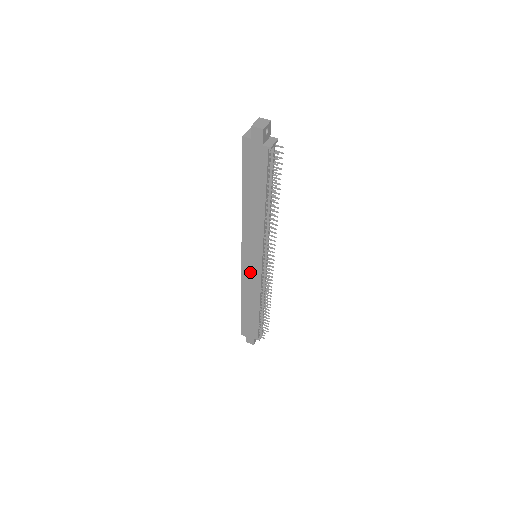
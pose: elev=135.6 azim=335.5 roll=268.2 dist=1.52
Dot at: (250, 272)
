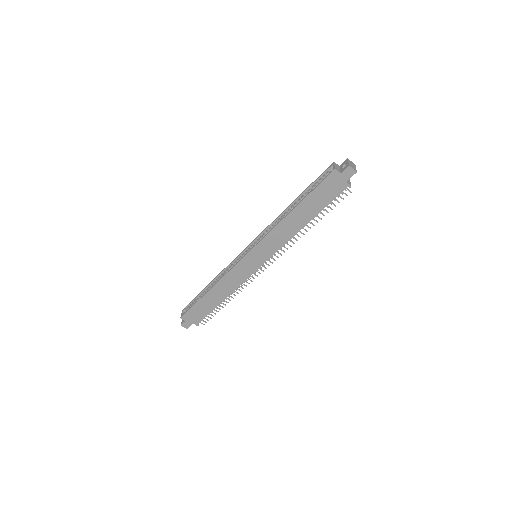
Dot at: (244, 268)
